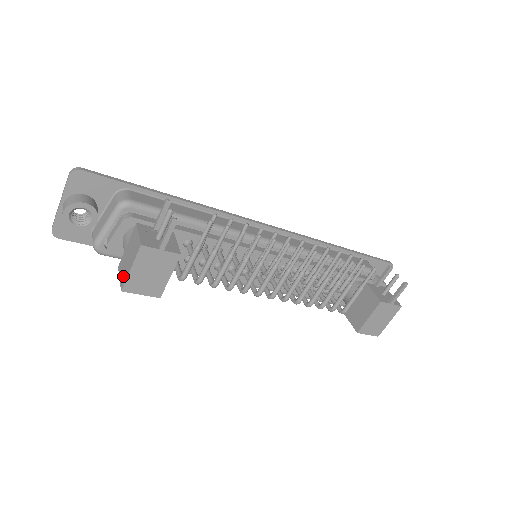
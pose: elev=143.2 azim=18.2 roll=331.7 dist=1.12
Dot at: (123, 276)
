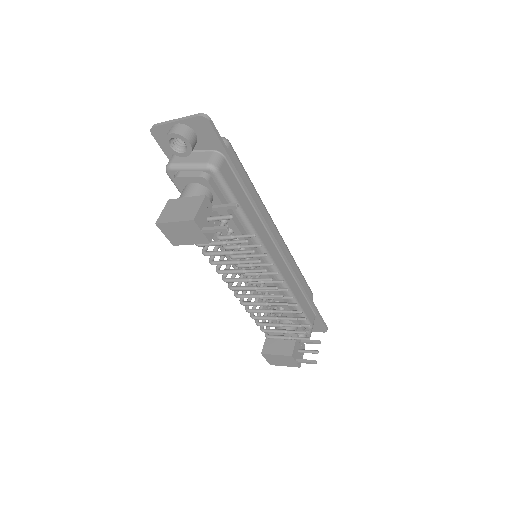
Dot at: (165, 216)
